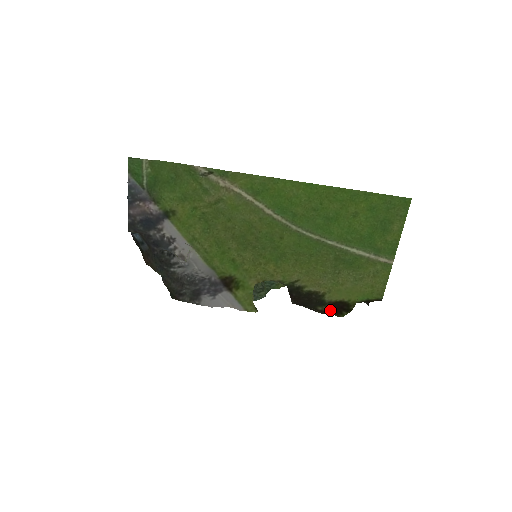
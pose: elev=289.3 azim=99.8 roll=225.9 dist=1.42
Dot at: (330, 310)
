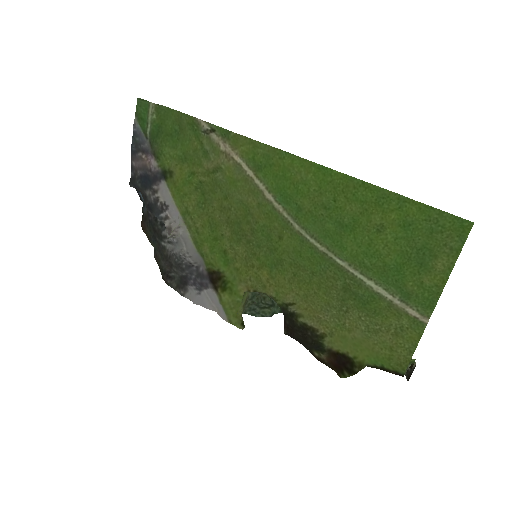
Dot at: (329, 362)
